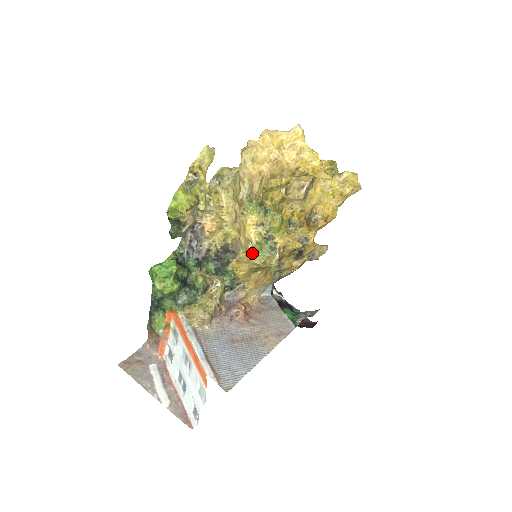
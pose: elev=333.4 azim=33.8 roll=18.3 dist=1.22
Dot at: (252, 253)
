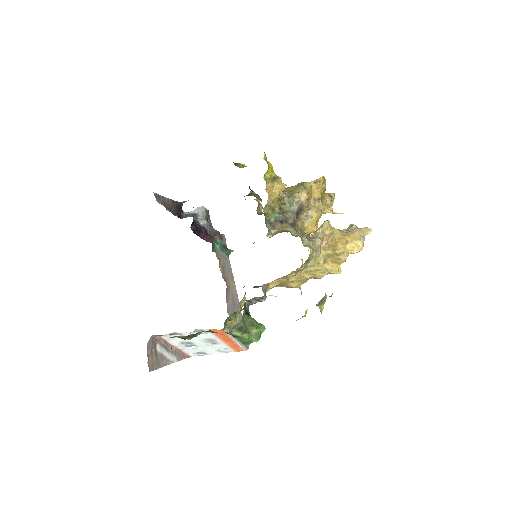
Dot at: occluded
